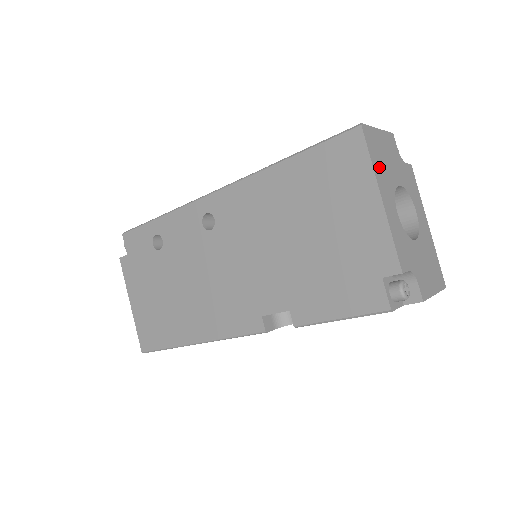
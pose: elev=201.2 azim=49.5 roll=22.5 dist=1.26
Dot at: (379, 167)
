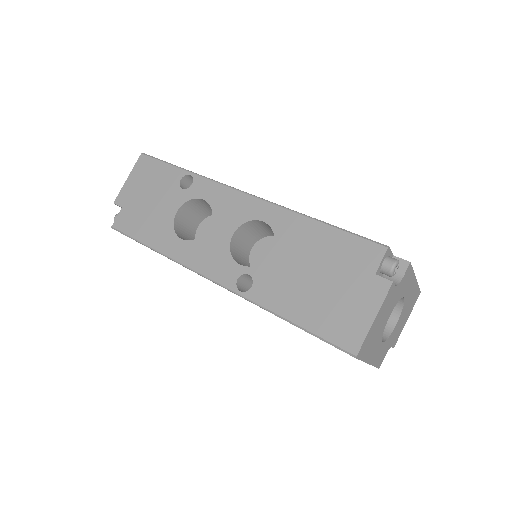
Dot at: (370, 349)
